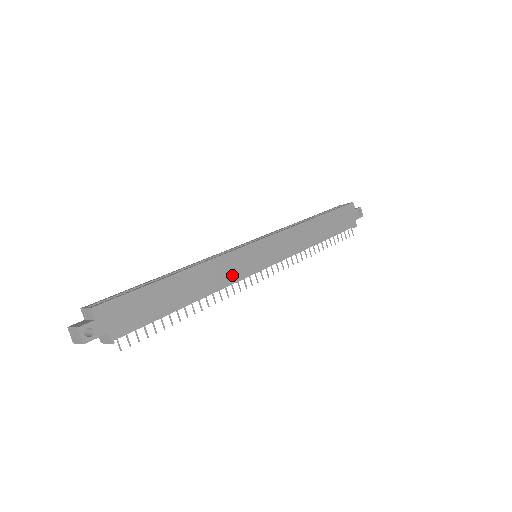
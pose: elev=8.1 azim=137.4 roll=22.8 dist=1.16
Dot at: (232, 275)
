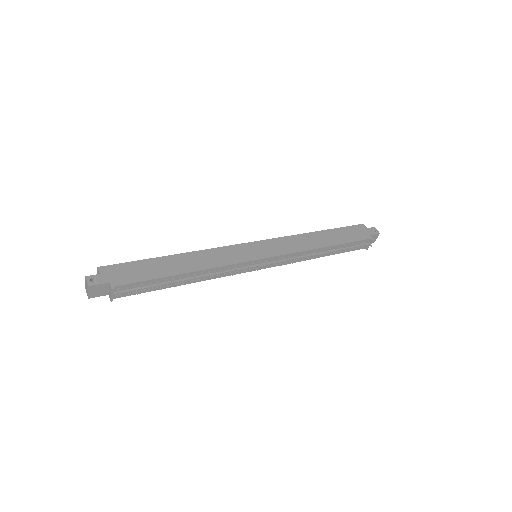
Dot at: (226, 260)
